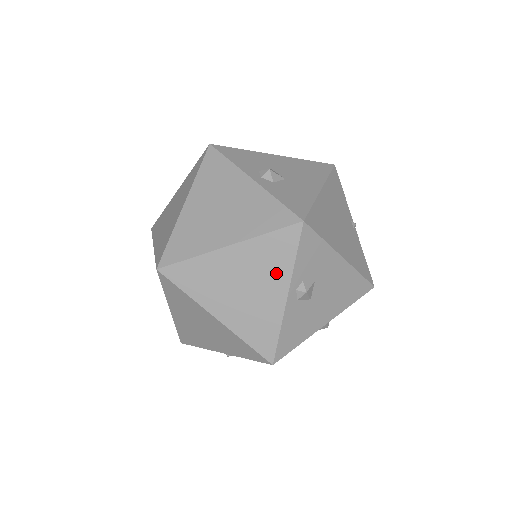
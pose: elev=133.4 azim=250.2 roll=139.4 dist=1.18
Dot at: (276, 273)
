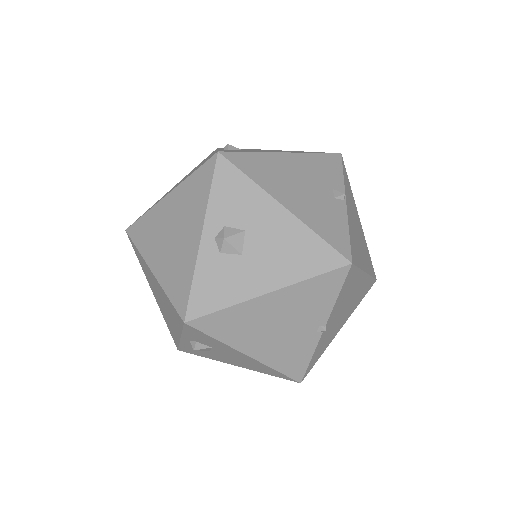
Dot at: (174, 321)
